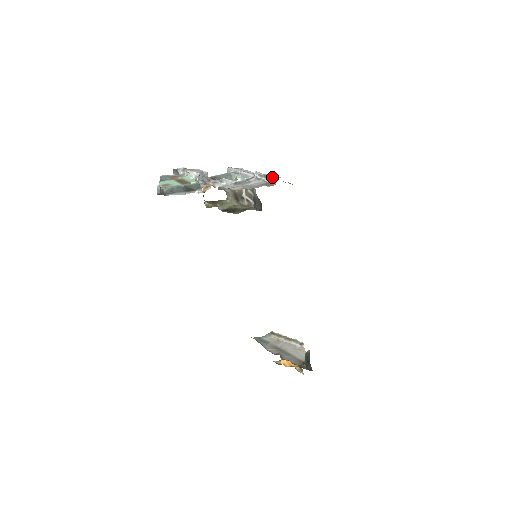
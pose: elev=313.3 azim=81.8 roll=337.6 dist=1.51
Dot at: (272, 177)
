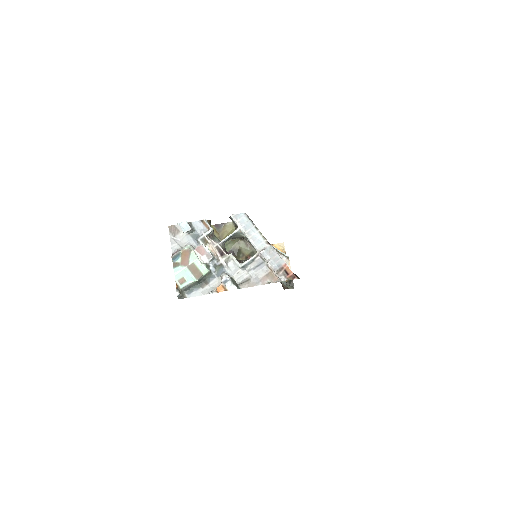
Dot at: (276, 273)
